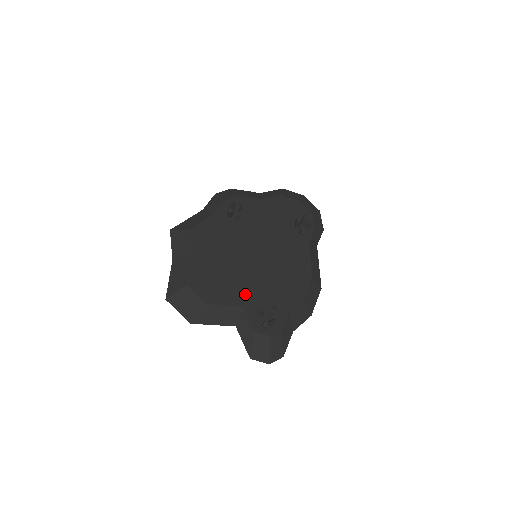
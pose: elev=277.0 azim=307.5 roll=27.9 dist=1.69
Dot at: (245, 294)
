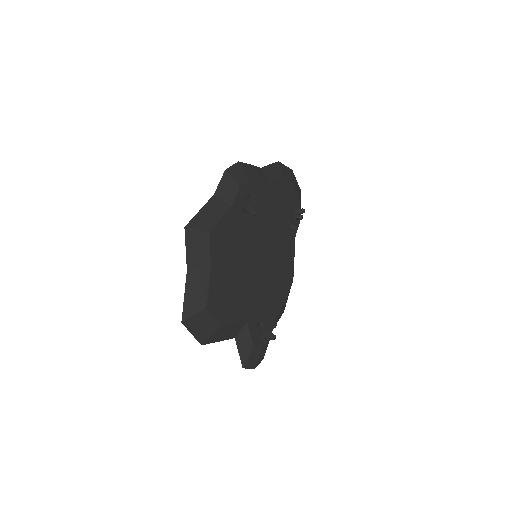
Dot at: (249, 307)
